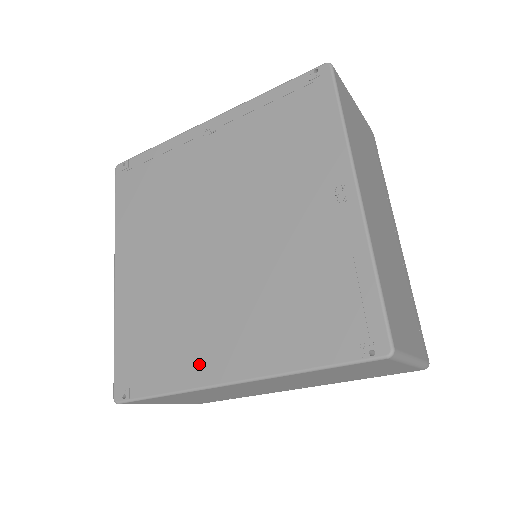
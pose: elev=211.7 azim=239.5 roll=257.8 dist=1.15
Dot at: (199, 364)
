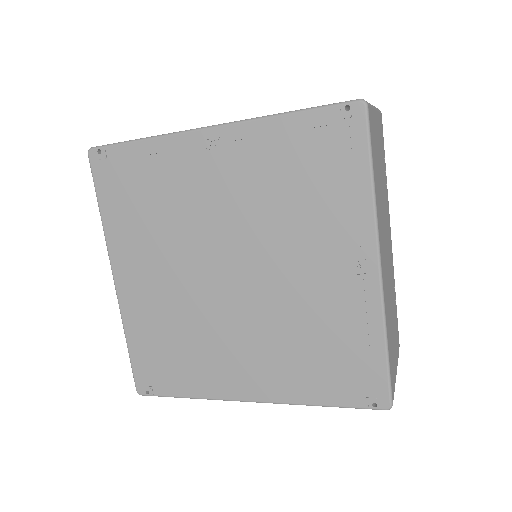
Dot at: (219, 382)
